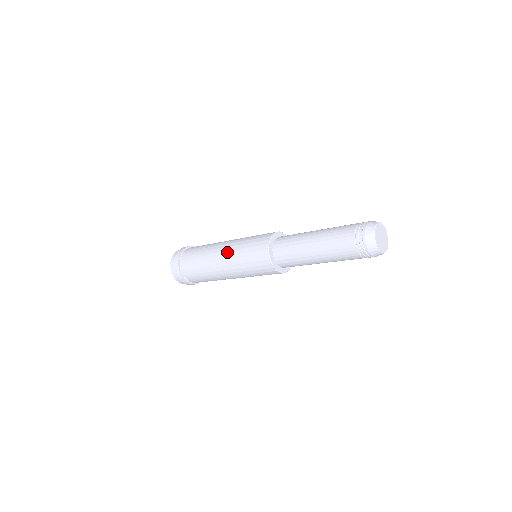
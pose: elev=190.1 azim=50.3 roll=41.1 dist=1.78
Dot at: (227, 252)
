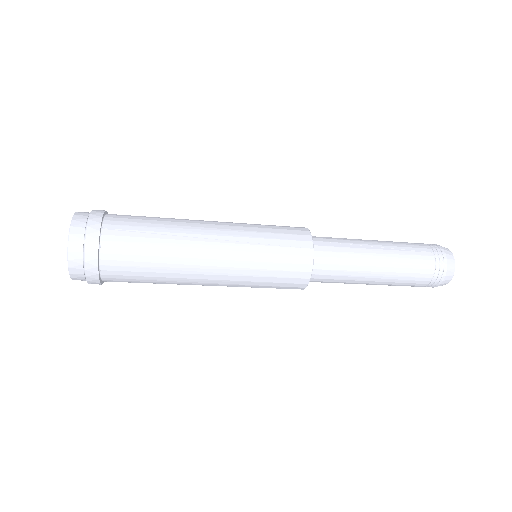
Dot at: (228, 231)
